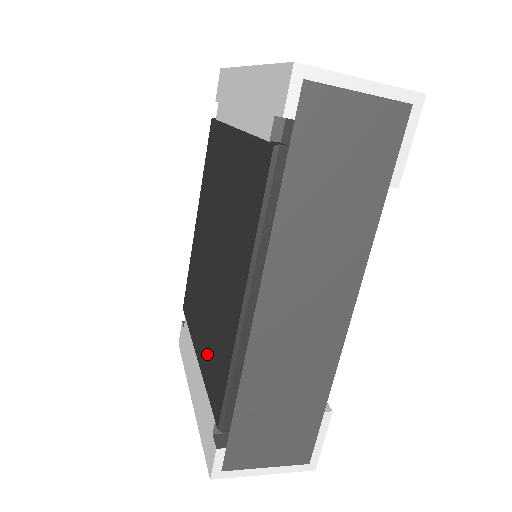
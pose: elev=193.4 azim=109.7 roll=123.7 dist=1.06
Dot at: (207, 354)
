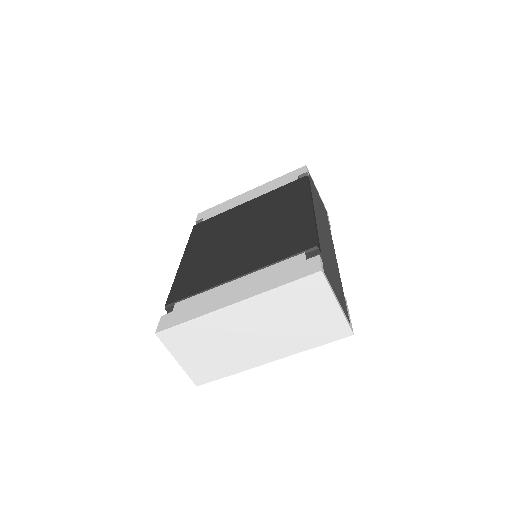
Dot at: (265, 255)
